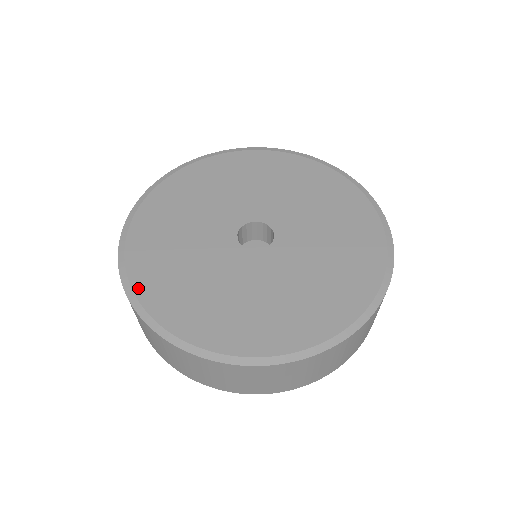
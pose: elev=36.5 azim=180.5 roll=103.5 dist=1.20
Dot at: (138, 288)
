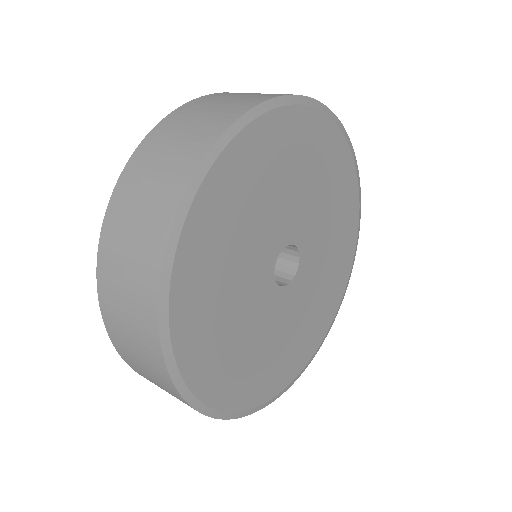
Dot at: (190, 377)
